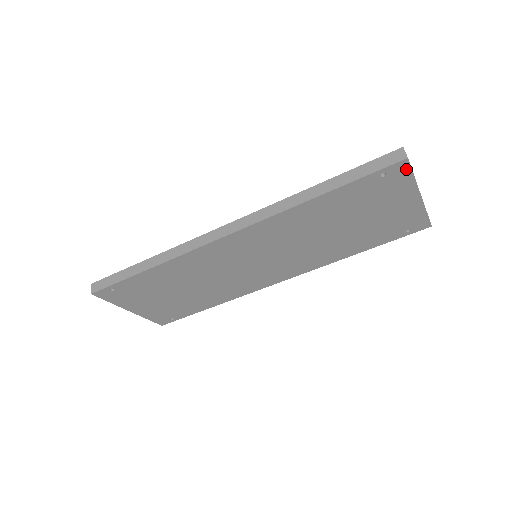
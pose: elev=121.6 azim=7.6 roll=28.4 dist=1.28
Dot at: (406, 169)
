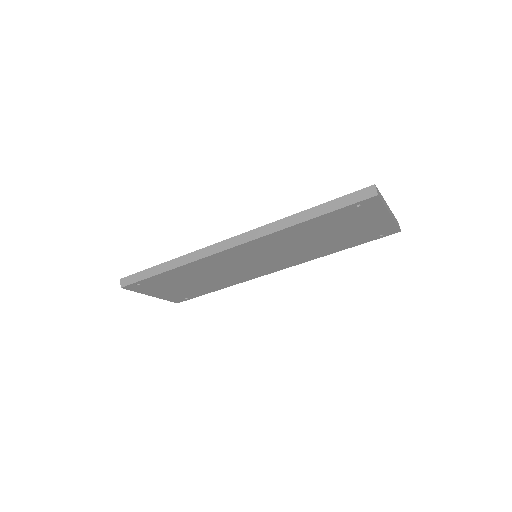
Dot at: (377, 201)
